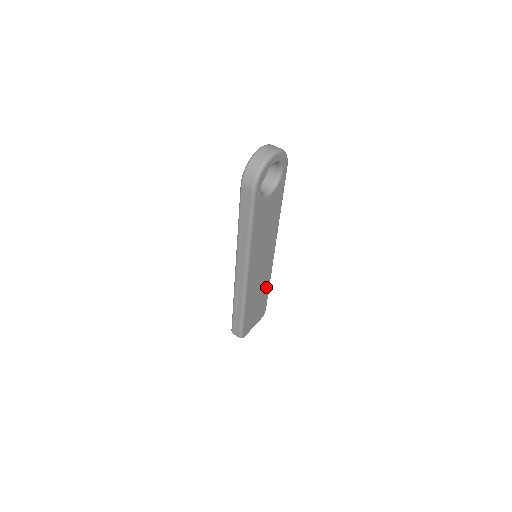
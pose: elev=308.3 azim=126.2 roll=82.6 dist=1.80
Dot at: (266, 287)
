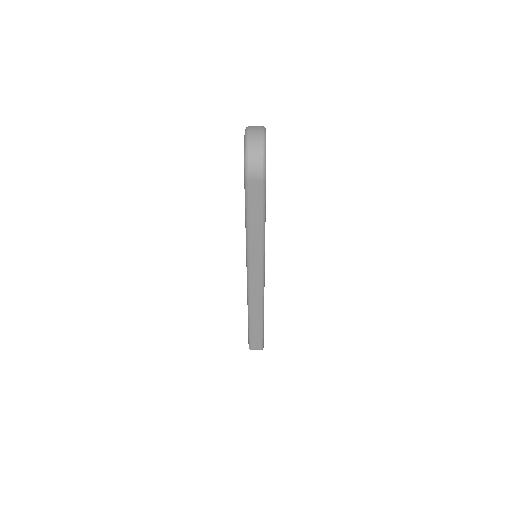
Dot at: occluded
